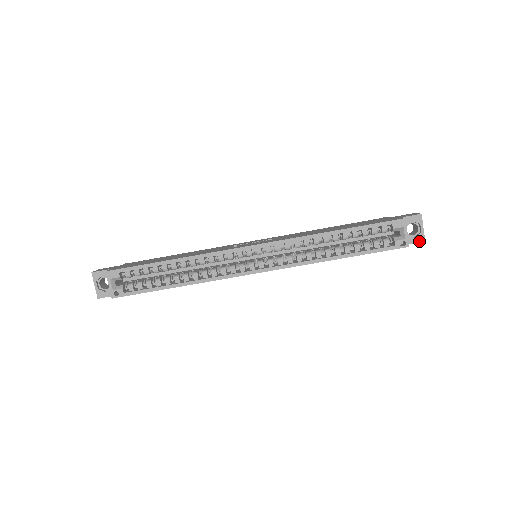
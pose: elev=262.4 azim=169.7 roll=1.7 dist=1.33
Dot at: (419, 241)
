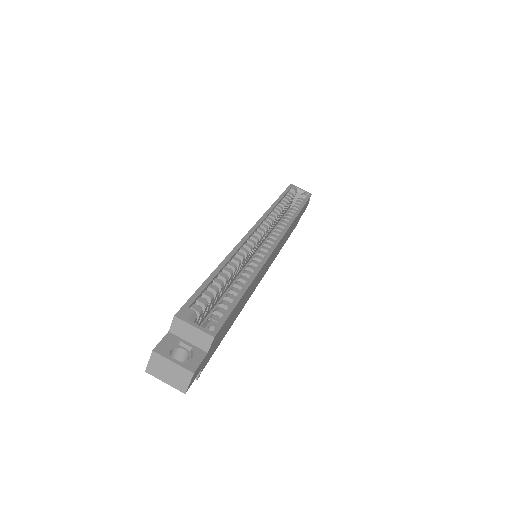
Dot at: occluded
